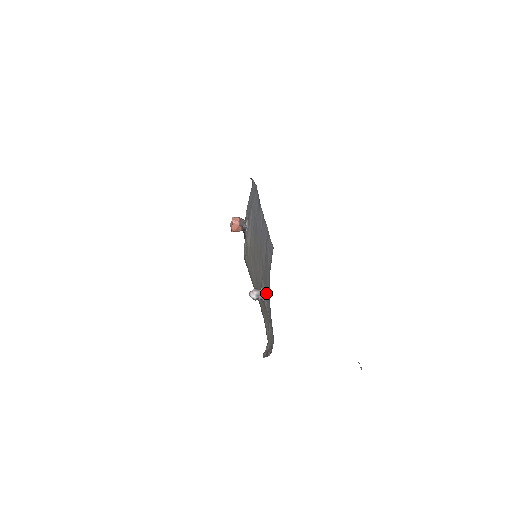
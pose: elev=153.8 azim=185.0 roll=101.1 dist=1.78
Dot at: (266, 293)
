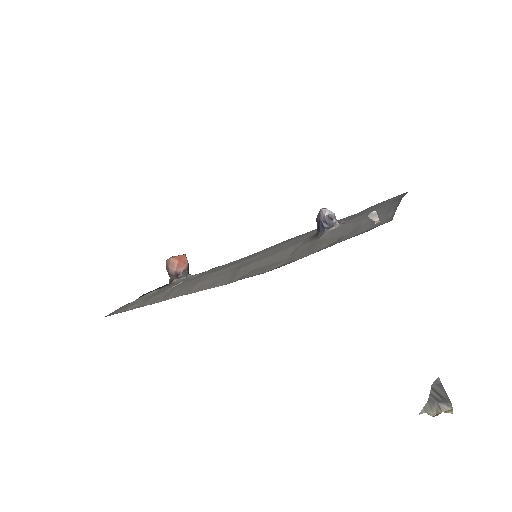
Dot at: (367, 212)
